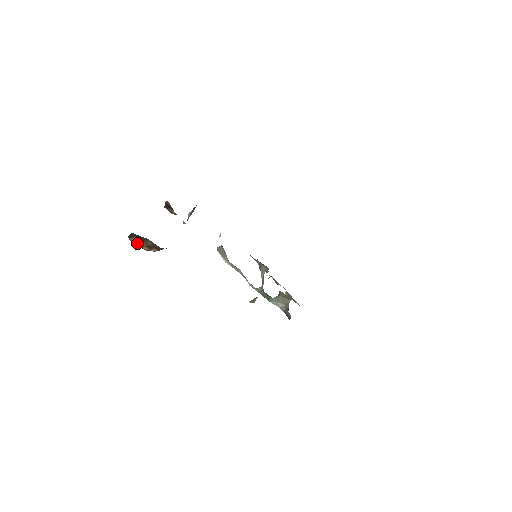
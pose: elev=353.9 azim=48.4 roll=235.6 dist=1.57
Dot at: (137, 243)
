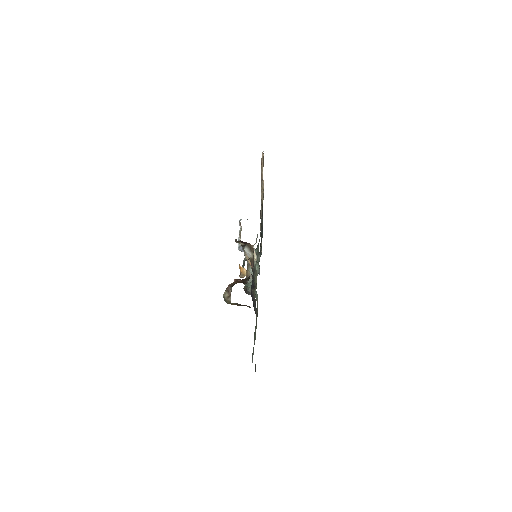
Dot at: (231, 303)
